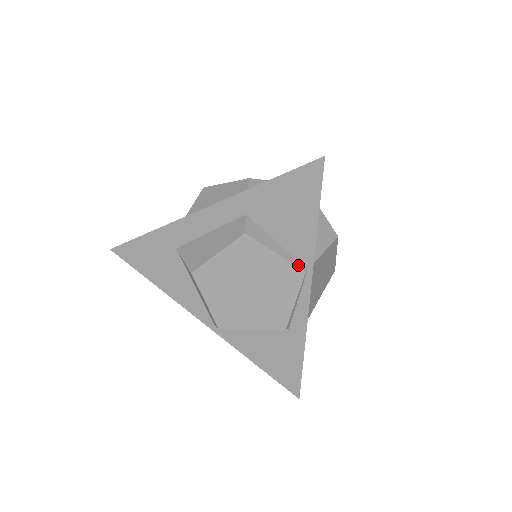
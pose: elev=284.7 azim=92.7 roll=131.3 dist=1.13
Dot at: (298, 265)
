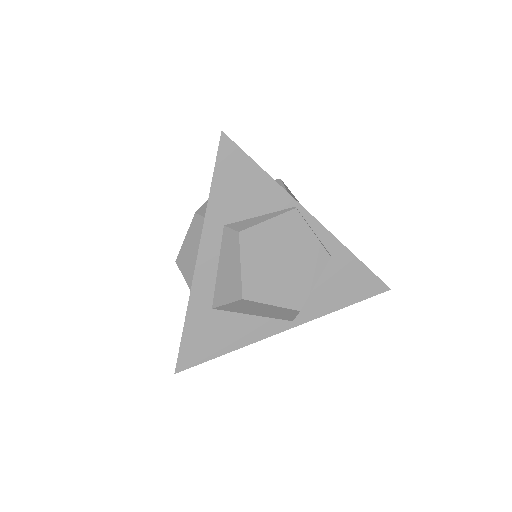
Dot at: (288, 211)
